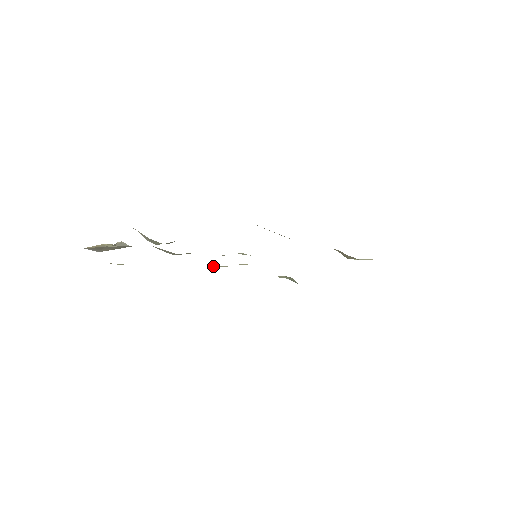
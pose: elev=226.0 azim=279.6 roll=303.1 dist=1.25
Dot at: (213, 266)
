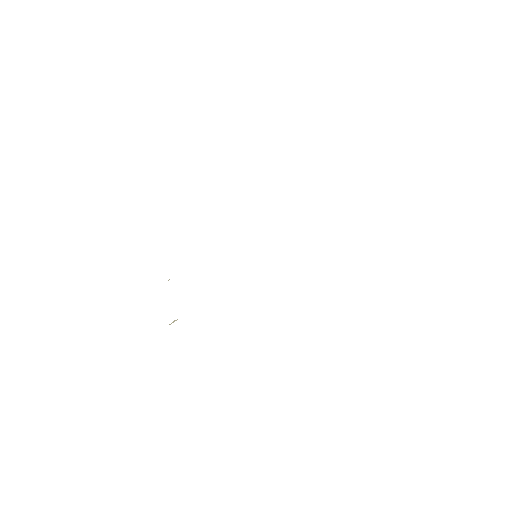
Dot at: occluded
